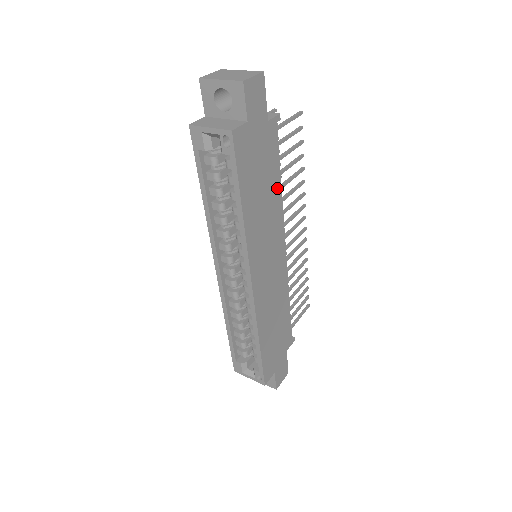
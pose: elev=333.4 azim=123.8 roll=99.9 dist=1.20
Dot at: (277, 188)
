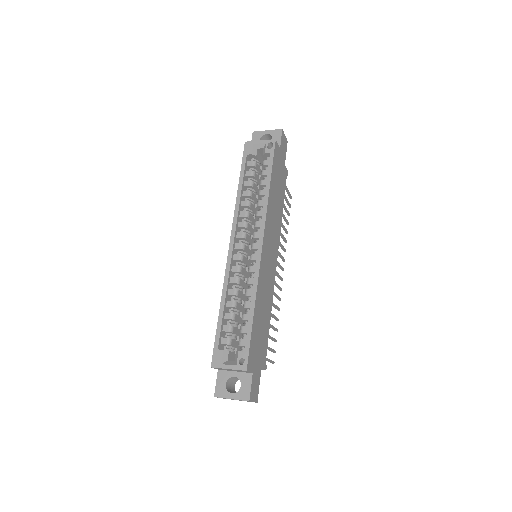
Dot at: (281, 210)
